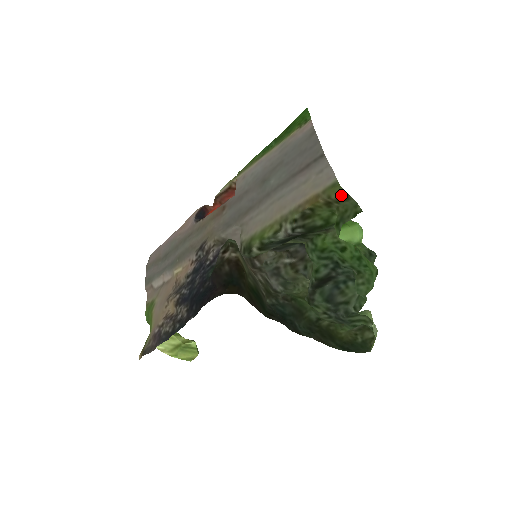
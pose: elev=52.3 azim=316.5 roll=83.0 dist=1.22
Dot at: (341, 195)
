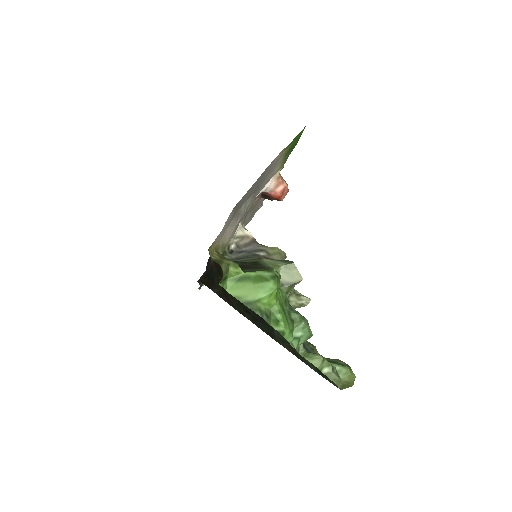
Dot at: (212, 259)
